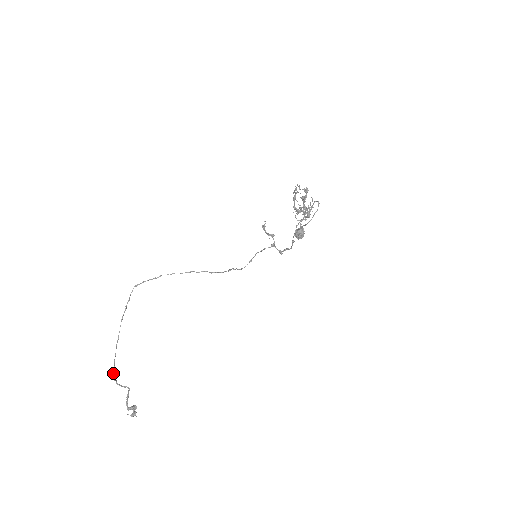
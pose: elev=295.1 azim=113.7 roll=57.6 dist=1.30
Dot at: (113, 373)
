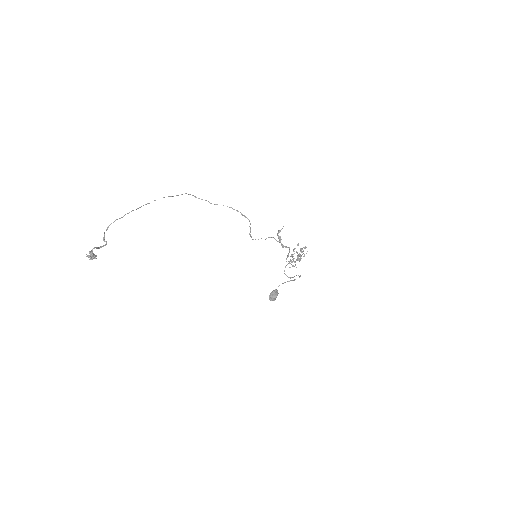
Dot at: (117, 219)
